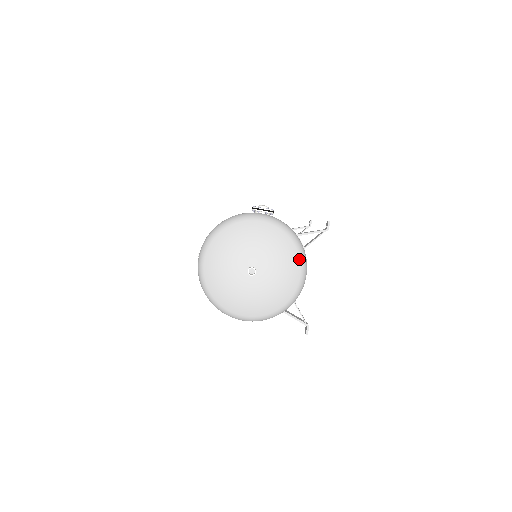
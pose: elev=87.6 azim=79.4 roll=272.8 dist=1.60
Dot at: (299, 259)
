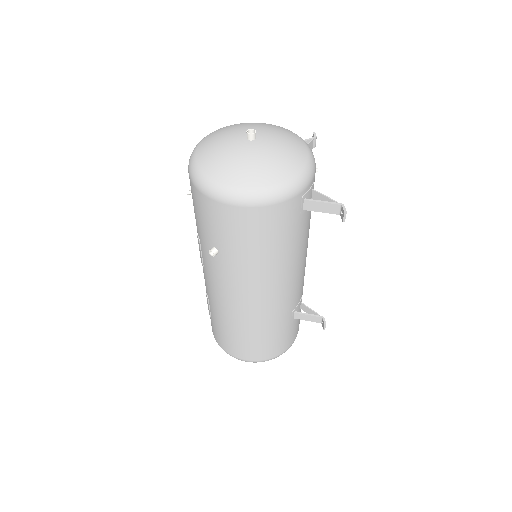
Dot at: (298, 136)
